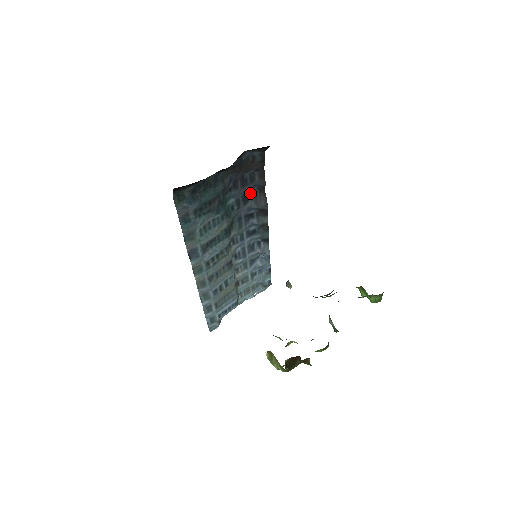
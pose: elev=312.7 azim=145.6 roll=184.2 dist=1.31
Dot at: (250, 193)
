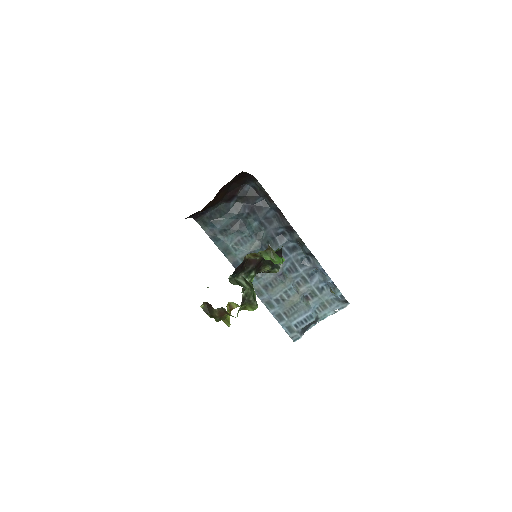
Dot at: (271, 215)
